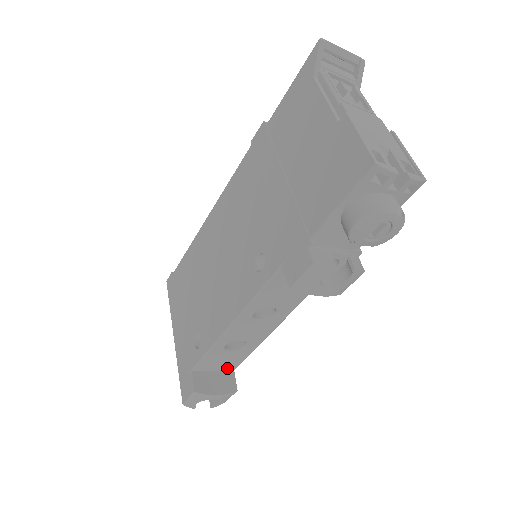
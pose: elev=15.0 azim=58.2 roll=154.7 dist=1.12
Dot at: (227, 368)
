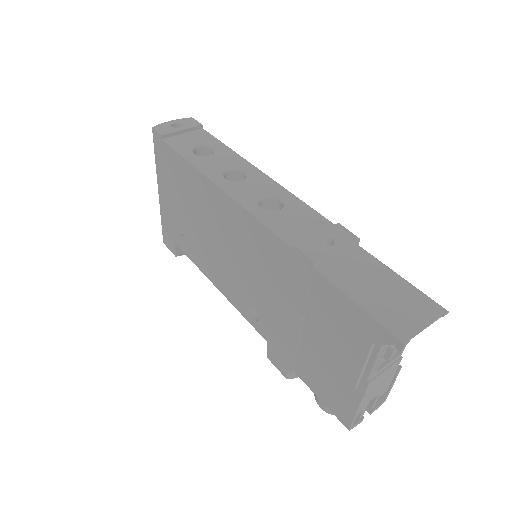
Dot at: occluded
